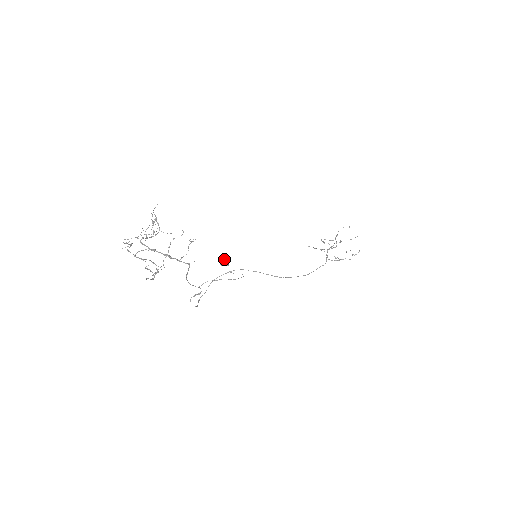
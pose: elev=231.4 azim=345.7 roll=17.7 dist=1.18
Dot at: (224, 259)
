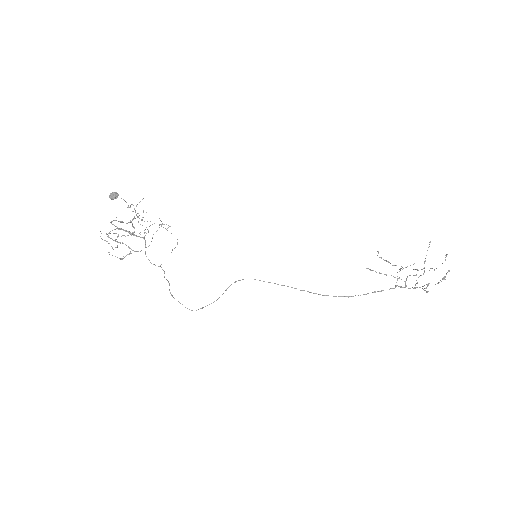
Dot at: (112, 193)
